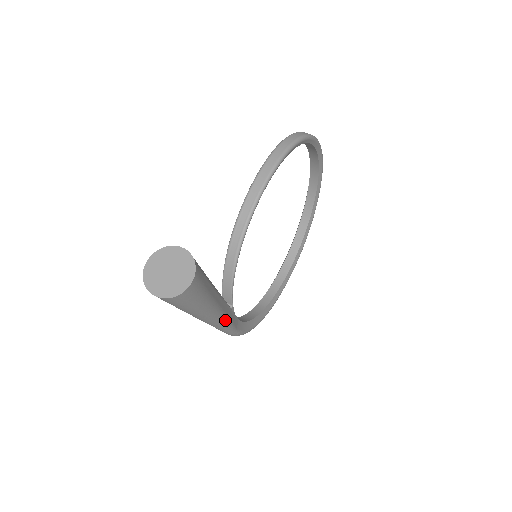
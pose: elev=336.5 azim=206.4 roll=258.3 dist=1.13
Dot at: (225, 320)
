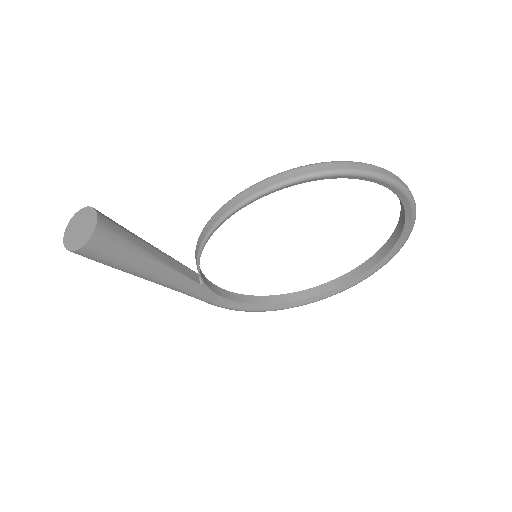
Dot at: (180, 289)
